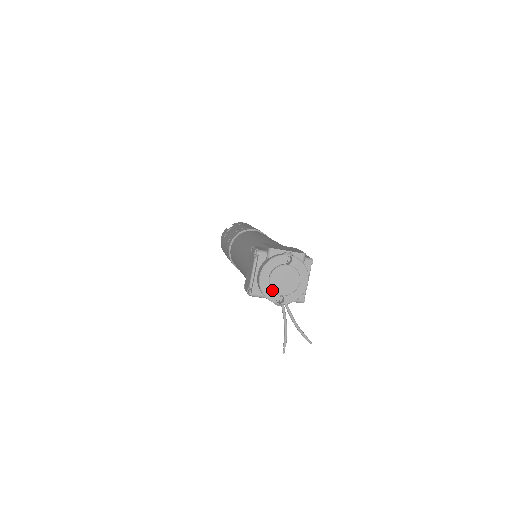
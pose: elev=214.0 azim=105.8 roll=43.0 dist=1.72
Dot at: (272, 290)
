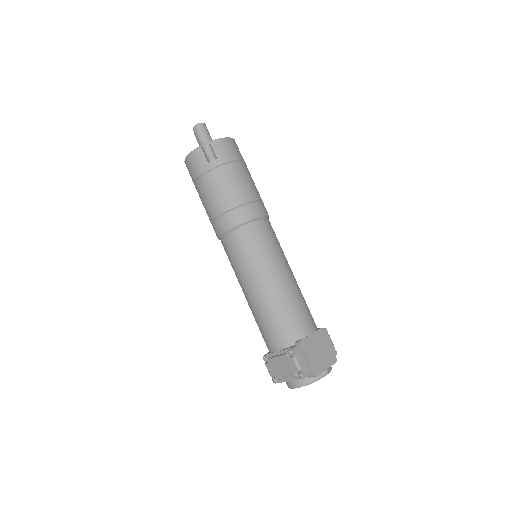
Dot at: occluded
